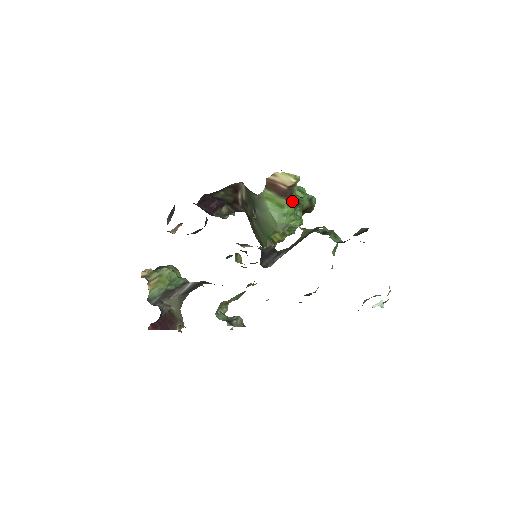
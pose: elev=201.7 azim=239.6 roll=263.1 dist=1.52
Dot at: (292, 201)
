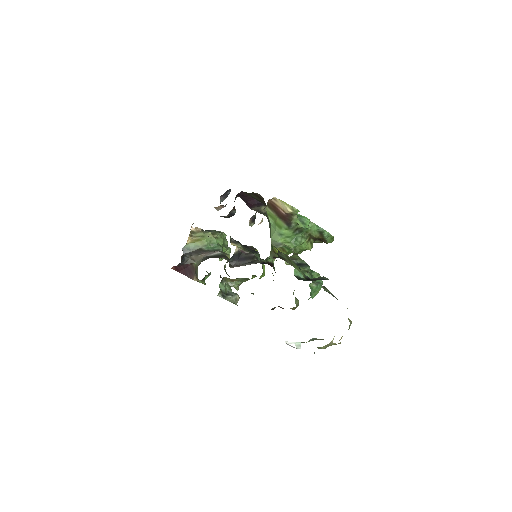
Dot at: (291, 226)
